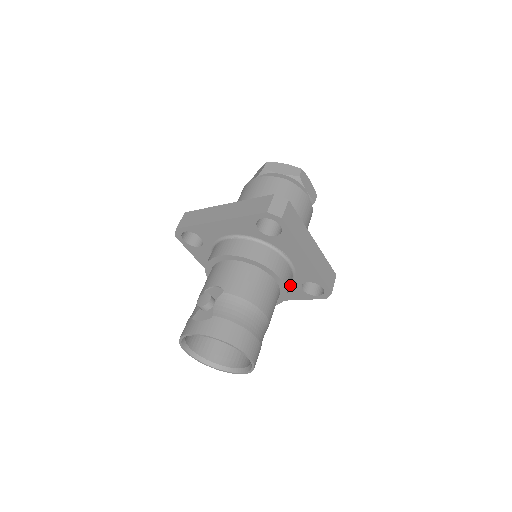
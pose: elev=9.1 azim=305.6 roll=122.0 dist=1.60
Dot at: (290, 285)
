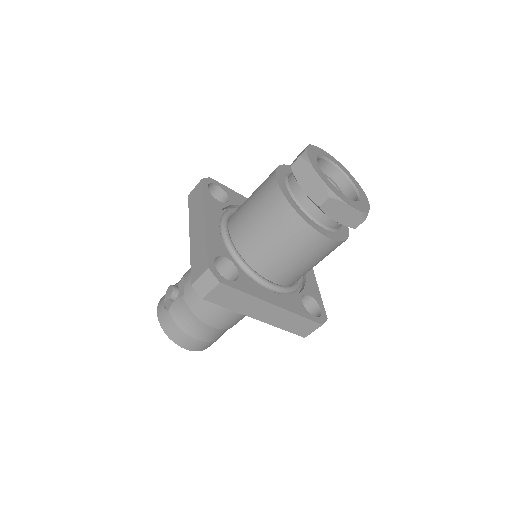
Dot at: occluded
